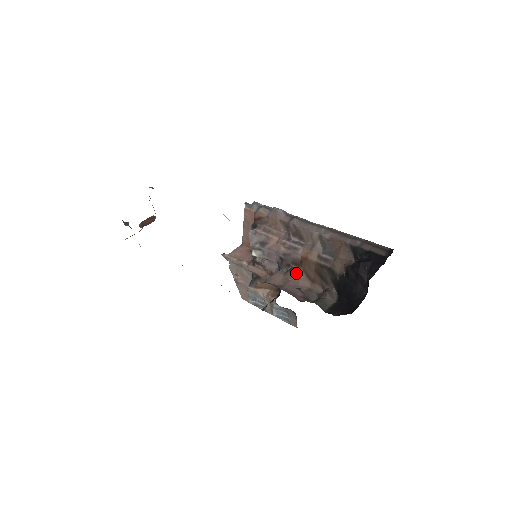
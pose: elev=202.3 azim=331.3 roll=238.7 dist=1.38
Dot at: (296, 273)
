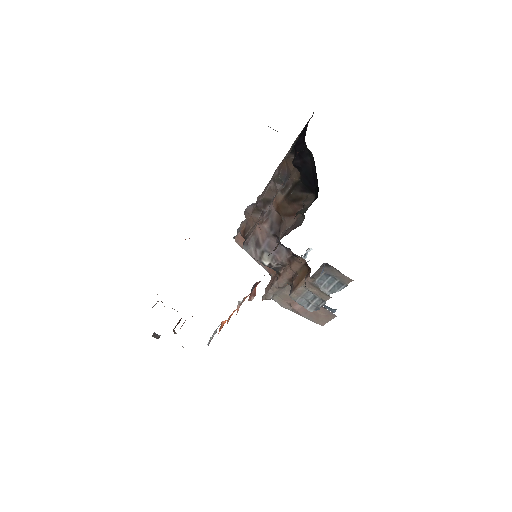
Dot at: (281, 225)
